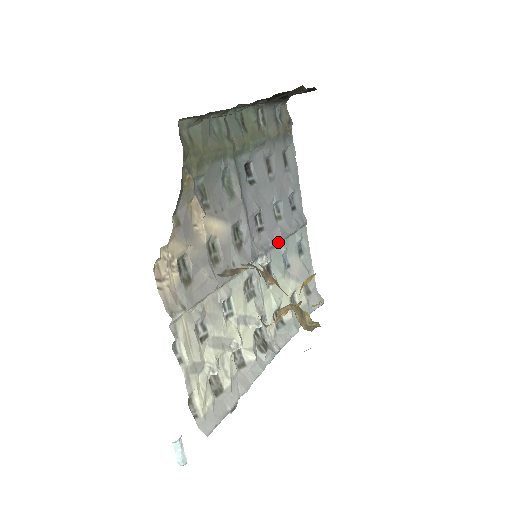
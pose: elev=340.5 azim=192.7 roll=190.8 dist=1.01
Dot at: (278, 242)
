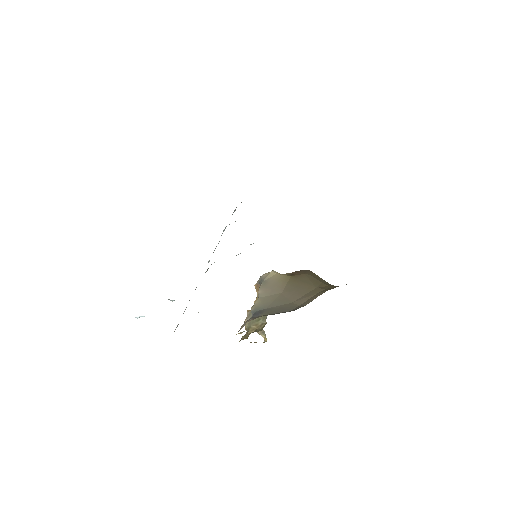
Dot at: occluded
